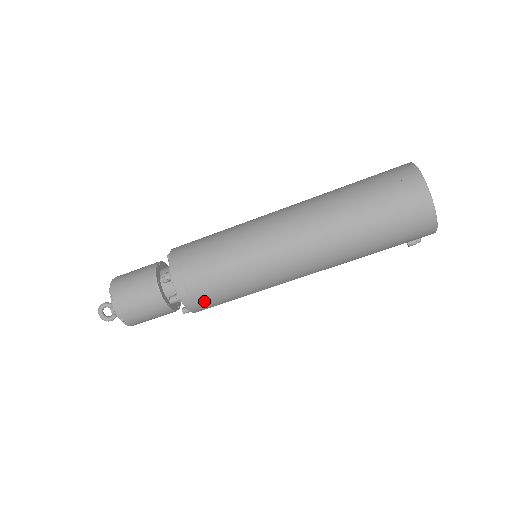
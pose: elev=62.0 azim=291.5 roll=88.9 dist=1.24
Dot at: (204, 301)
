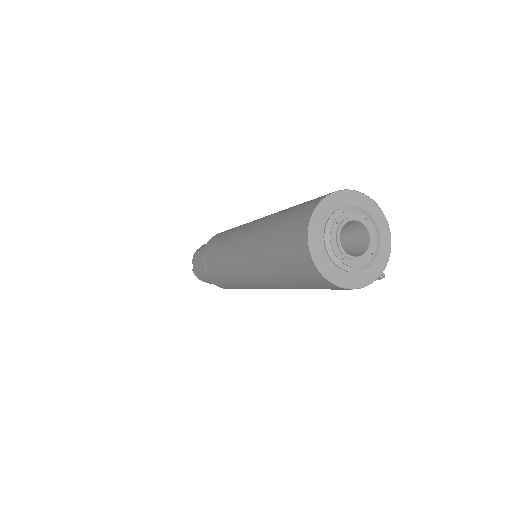
Dot at: (228, 288)
